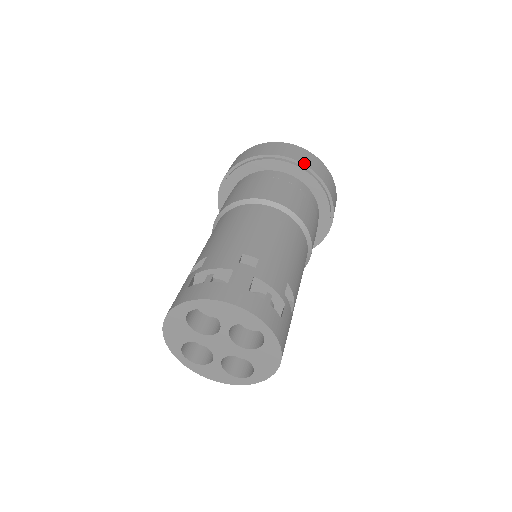
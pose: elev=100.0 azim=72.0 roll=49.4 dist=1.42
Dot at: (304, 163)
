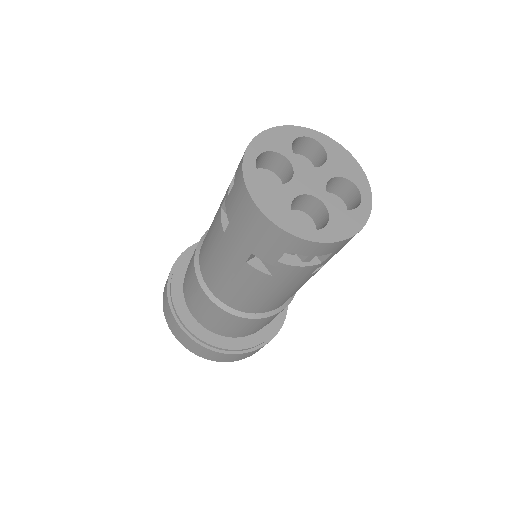
Dot at: occluded
